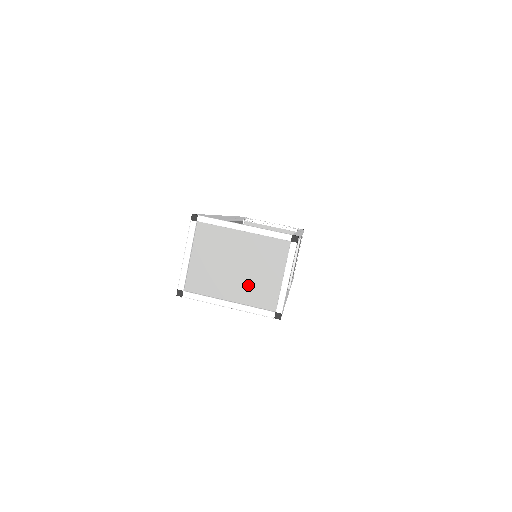
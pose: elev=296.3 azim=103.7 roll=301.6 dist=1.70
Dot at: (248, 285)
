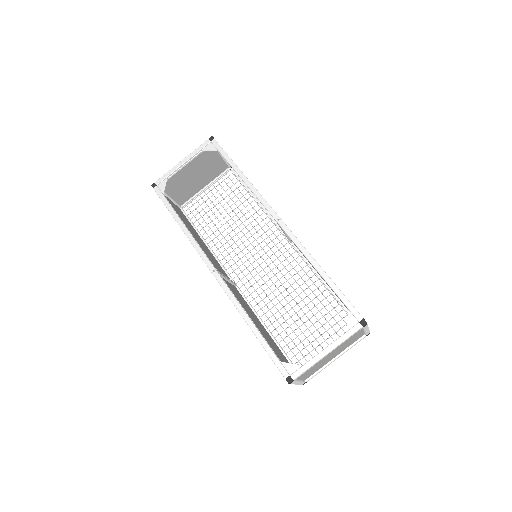
Dot at: (343, 348)
